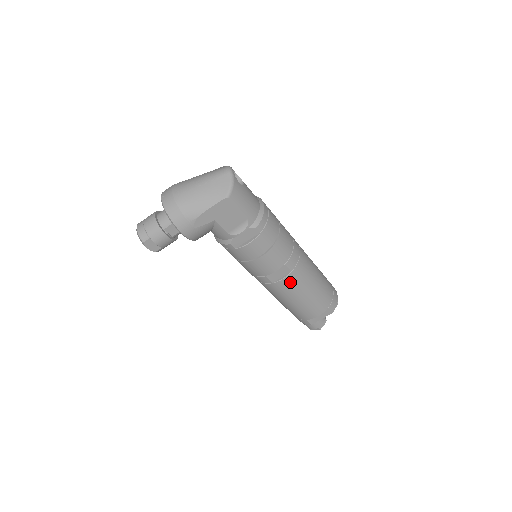
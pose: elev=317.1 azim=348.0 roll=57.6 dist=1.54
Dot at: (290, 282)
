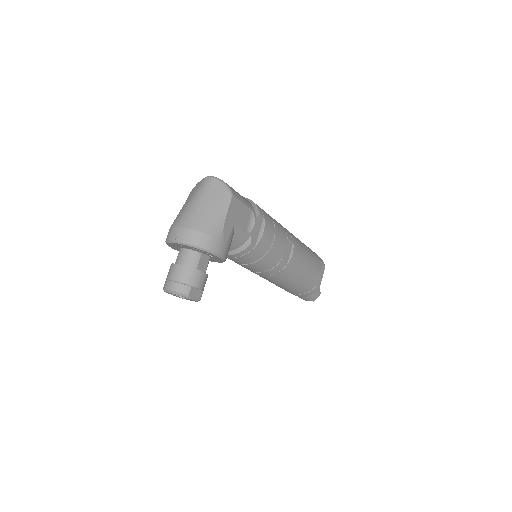
Dot at: (297, 253)
